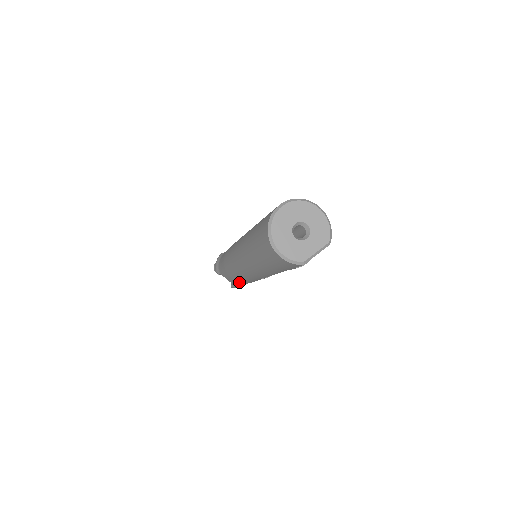
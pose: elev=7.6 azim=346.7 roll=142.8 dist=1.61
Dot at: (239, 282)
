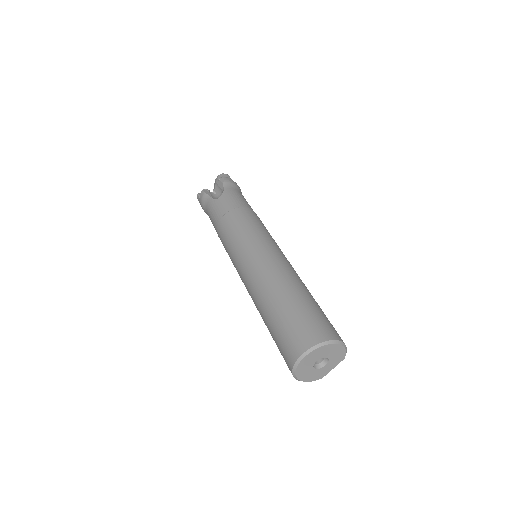
Dot at: occluded
